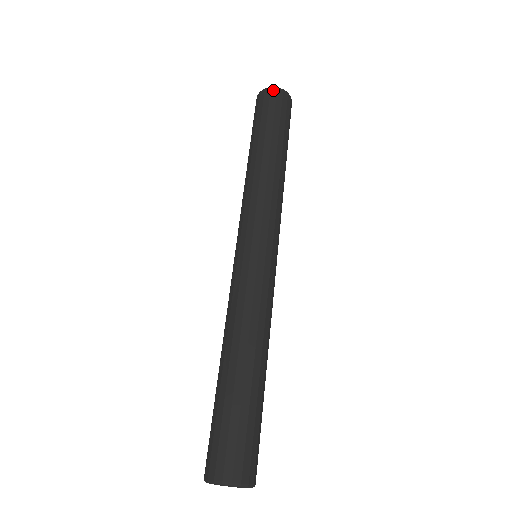
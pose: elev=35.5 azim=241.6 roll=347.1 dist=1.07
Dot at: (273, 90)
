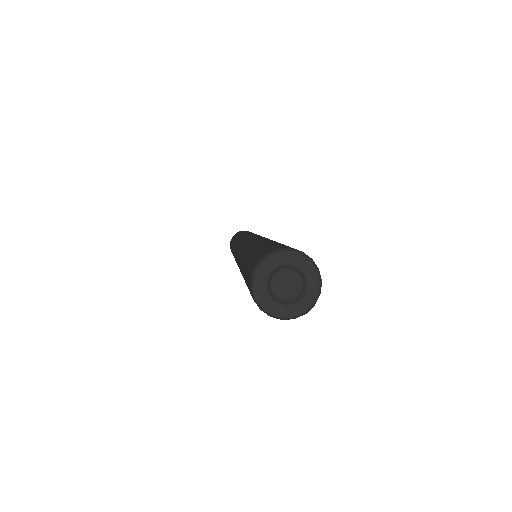
Dot at: (248, 231)
